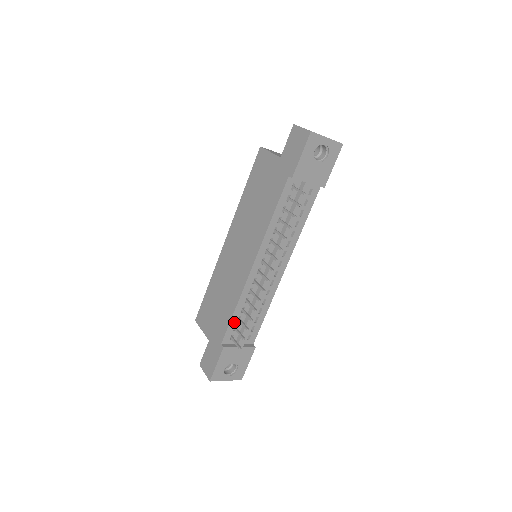
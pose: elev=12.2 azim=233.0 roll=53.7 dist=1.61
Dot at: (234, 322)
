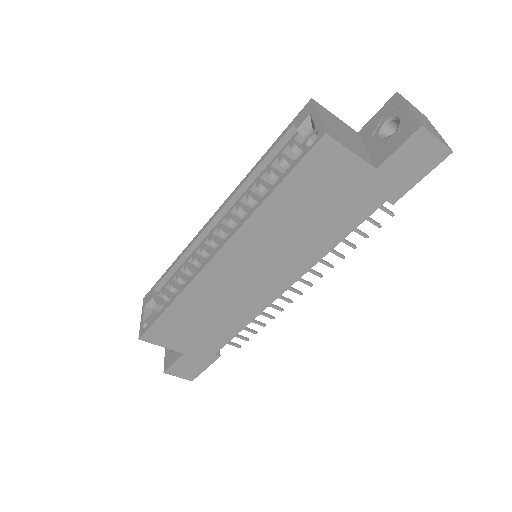
Dot at: occluded
